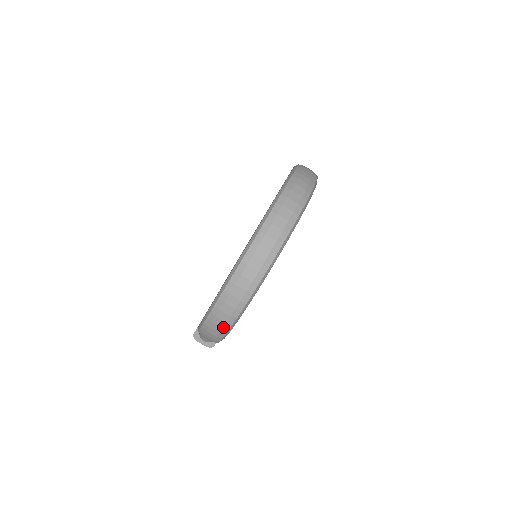
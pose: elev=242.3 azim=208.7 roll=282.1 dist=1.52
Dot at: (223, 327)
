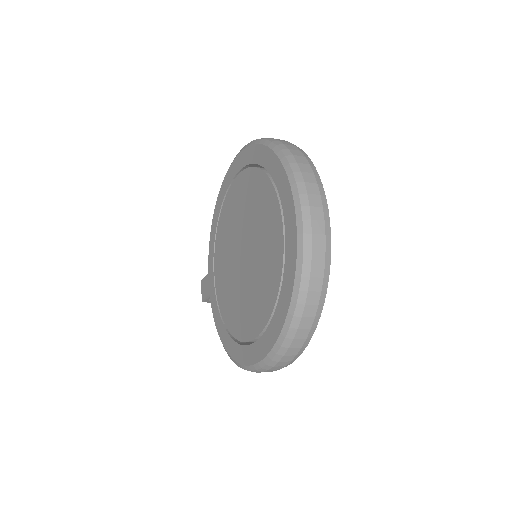
Dot at: occluded
